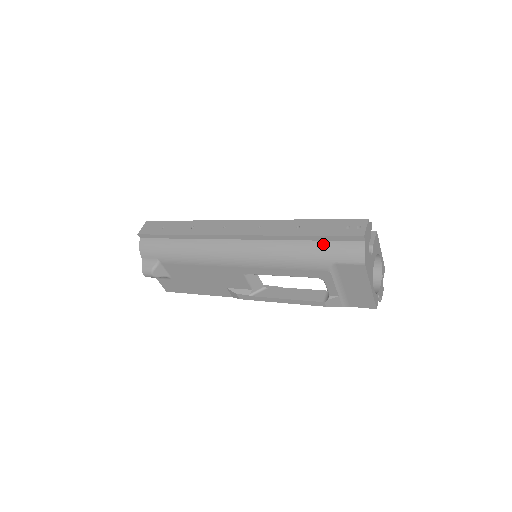
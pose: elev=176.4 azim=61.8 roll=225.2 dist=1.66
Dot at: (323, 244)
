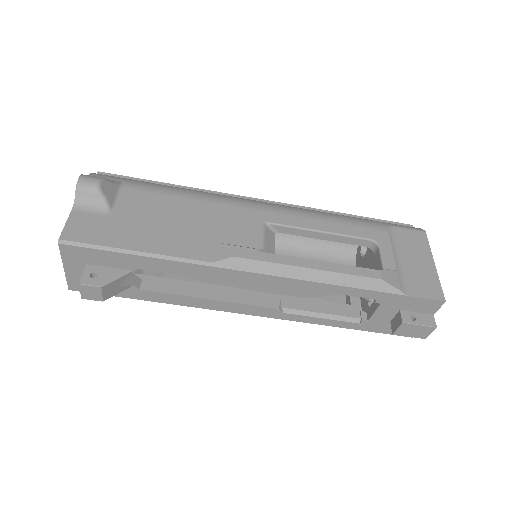
Dot at: occluded
